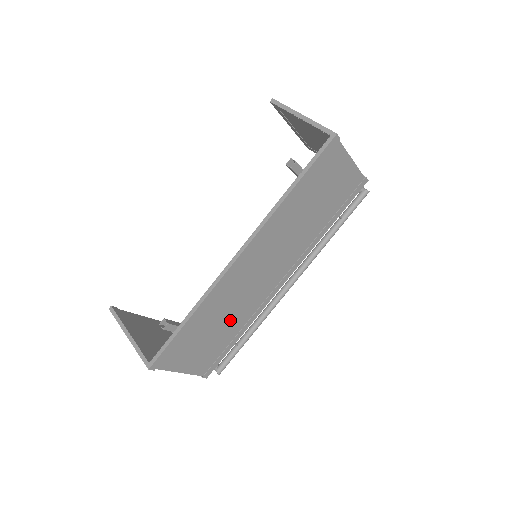
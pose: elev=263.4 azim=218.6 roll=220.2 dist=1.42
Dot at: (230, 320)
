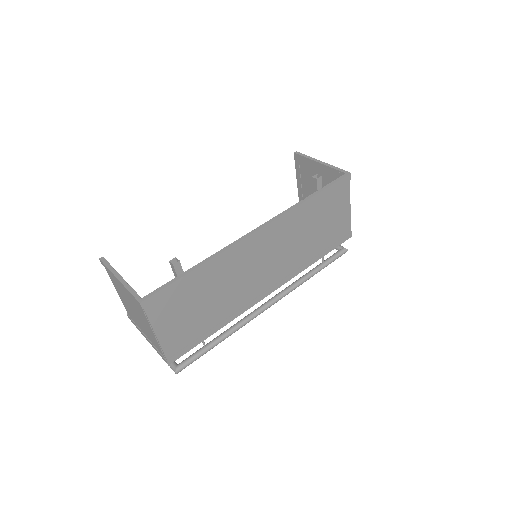
Dot at: (219, 302)
